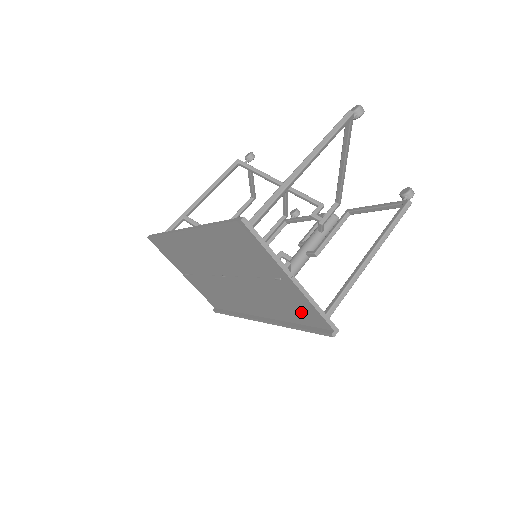
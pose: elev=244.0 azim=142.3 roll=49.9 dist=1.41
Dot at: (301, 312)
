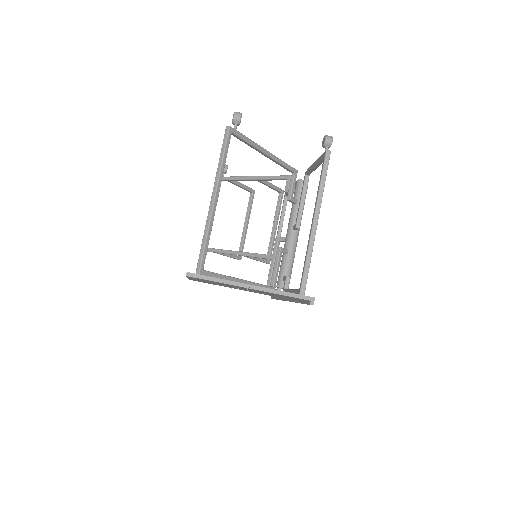
Dot at: (286, 296)
